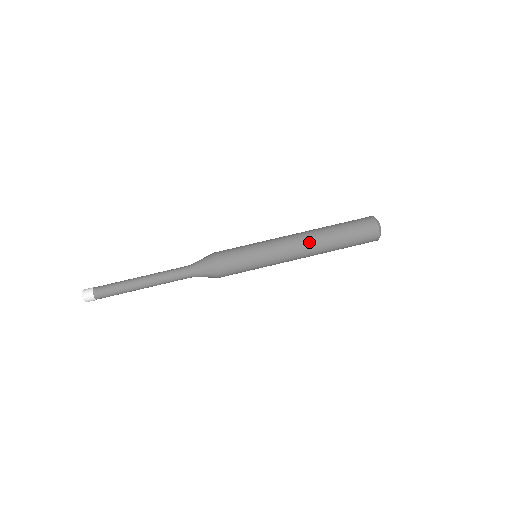
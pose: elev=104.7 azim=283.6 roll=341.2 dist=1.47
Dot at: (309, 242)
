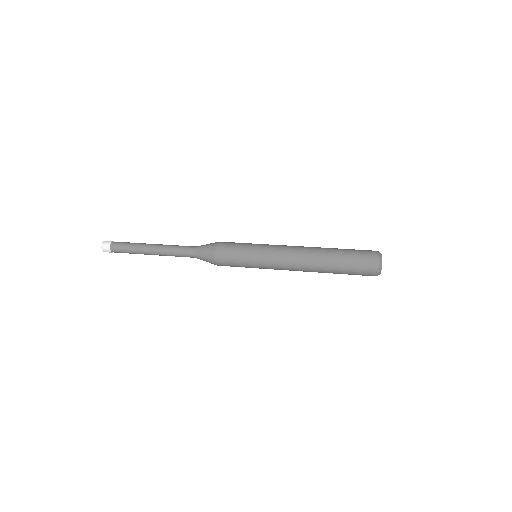
Dot at: occluded
